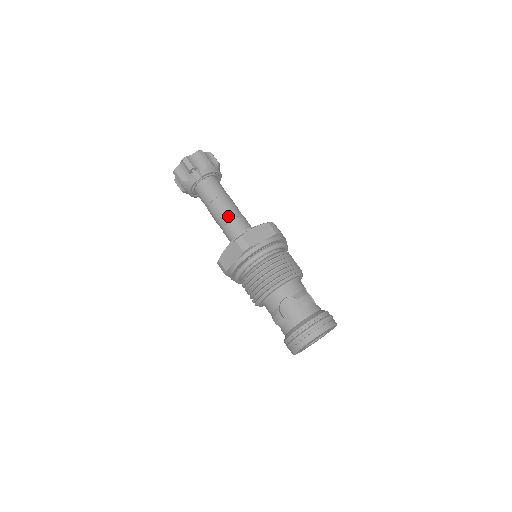
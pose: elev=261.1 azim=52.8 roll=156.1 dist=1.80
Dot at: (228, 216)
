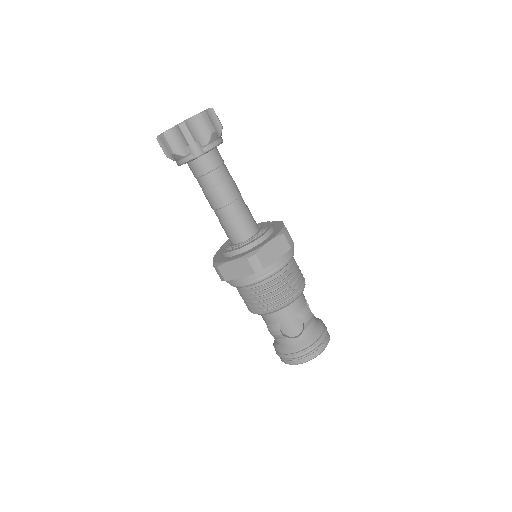
Dot at: (232, 211)
